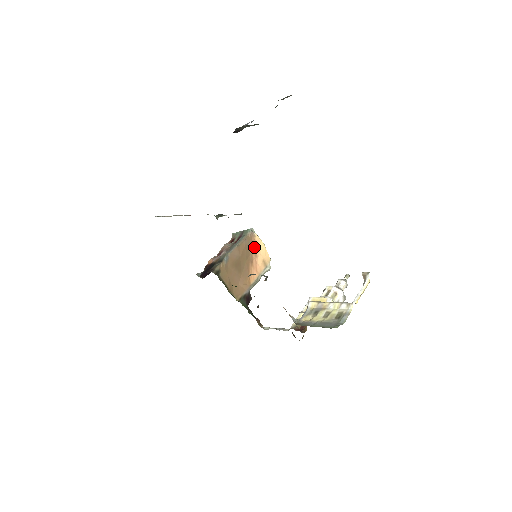
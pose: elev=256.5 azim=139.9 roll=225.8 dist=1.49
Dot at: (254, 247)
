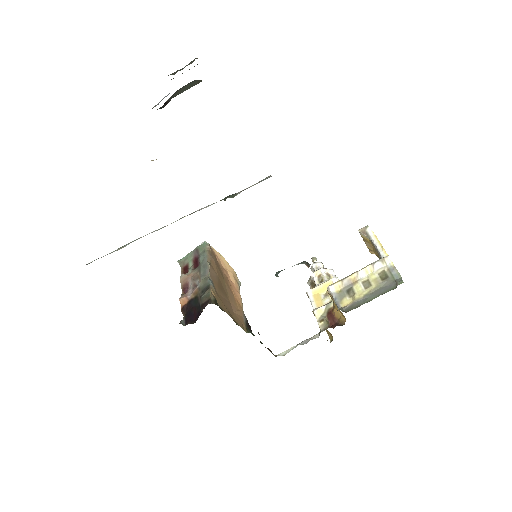
Dot at: (219, 263)
